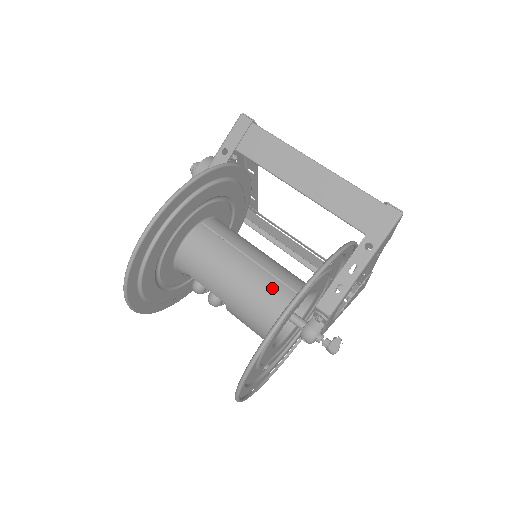
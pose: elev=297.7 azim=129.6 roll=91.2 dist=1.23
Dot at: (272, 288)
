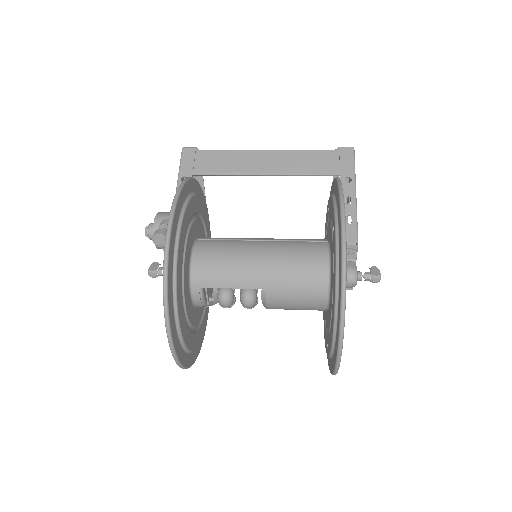
Dot at: (299, 246)
